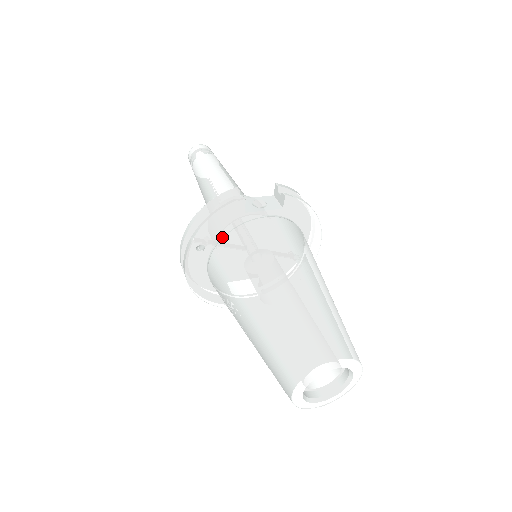
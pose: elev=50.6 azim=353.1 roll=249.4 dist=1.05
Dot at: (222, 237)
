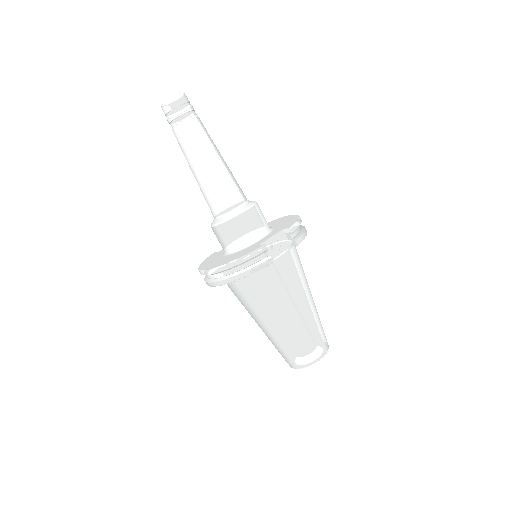
Dot at: occluded
